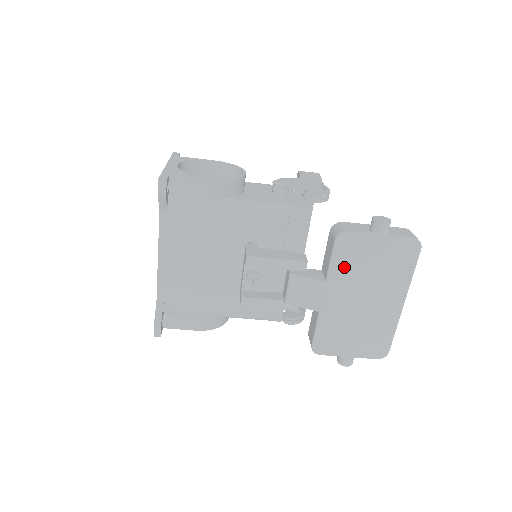
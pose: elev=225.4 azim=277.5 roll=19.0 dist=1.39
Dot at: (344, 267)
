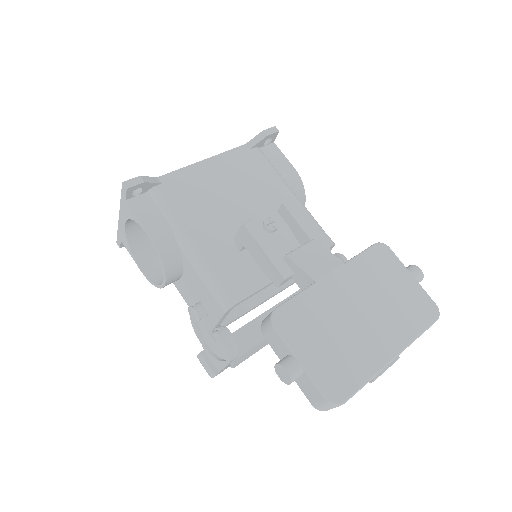
Dot at: (367, 268)
